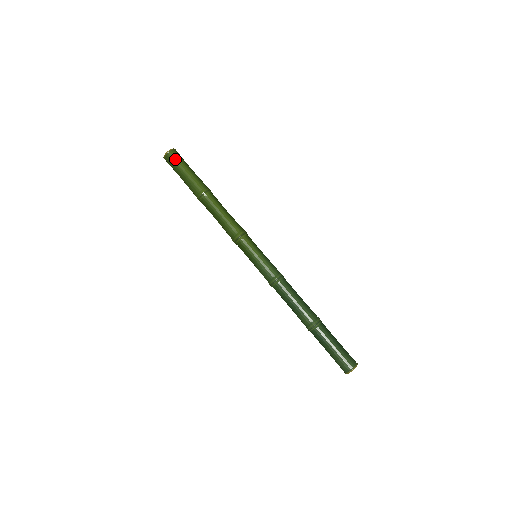
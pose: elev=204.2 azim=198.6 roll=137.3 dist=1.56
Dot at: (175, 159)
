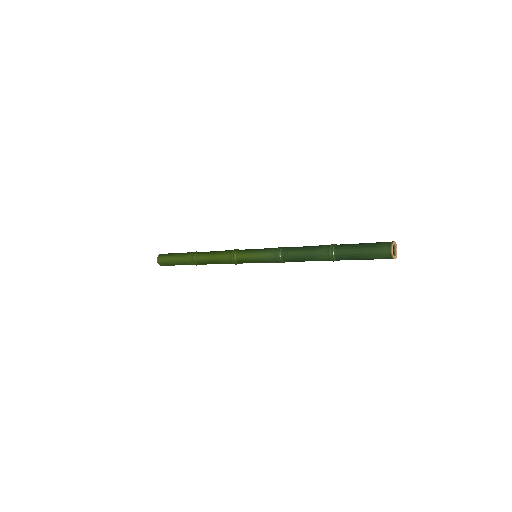
Dot at: (164, 260)
